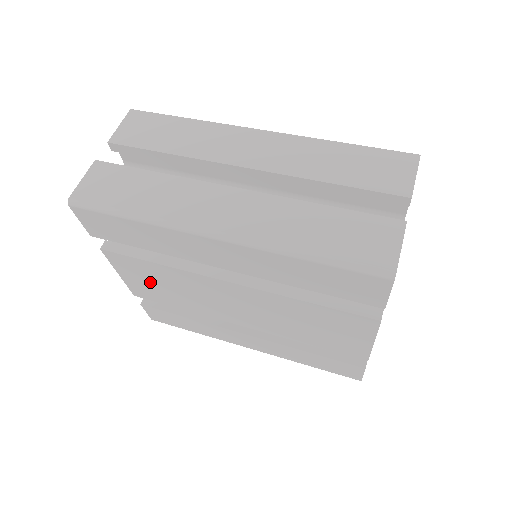
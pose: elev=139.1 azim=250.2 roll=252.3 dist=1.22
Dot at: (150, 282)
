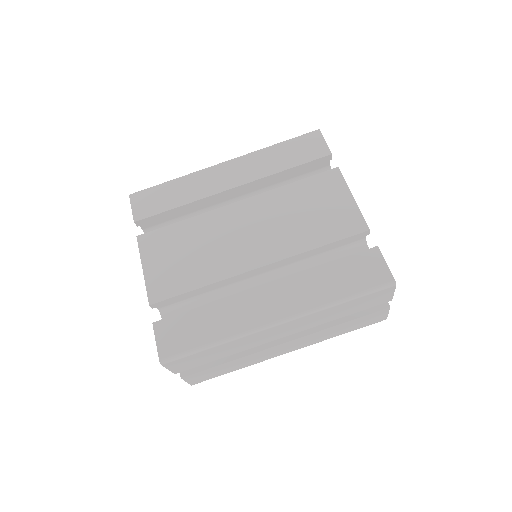
Dot at: occluded
